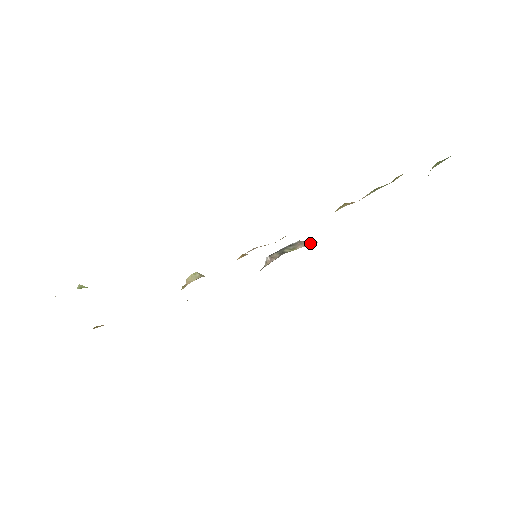
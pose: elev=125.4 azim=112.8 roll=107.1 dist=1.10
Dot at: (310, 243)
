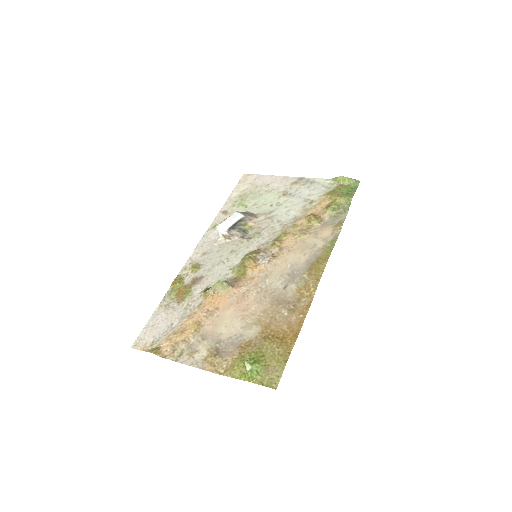
Dot at: (255, 218)
